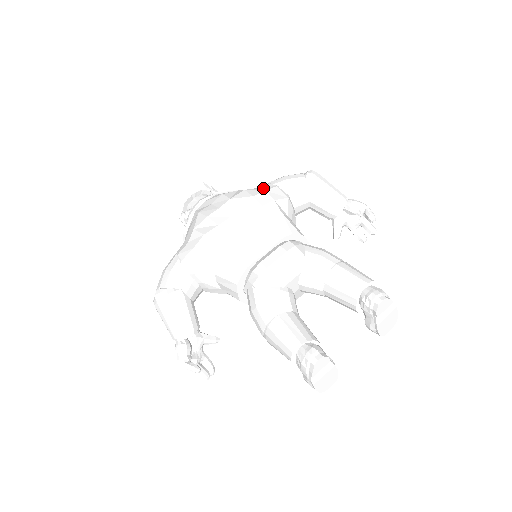
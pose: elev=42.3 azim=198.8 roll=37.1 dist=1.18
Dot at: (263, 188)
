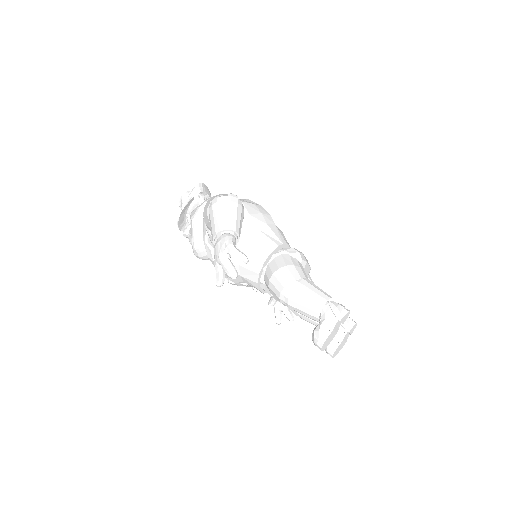
Dot at: occluded
